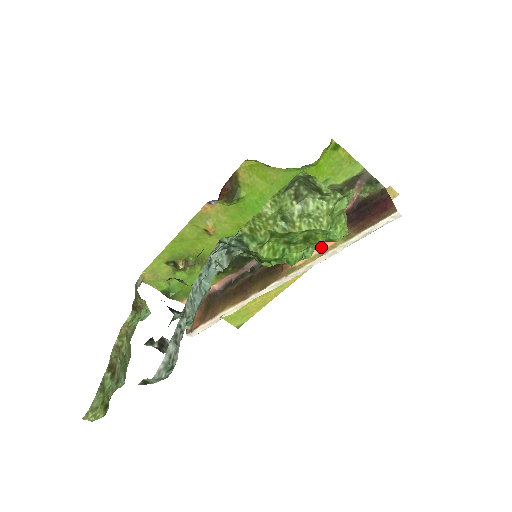
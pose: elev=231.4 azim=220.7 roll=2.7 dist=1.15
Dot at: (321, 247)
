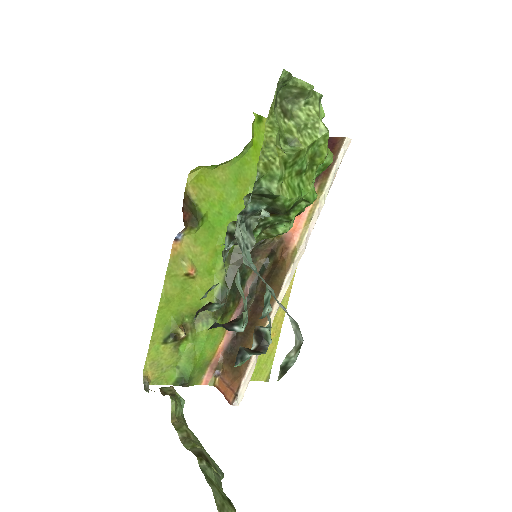
Dot at: (305, 213)
